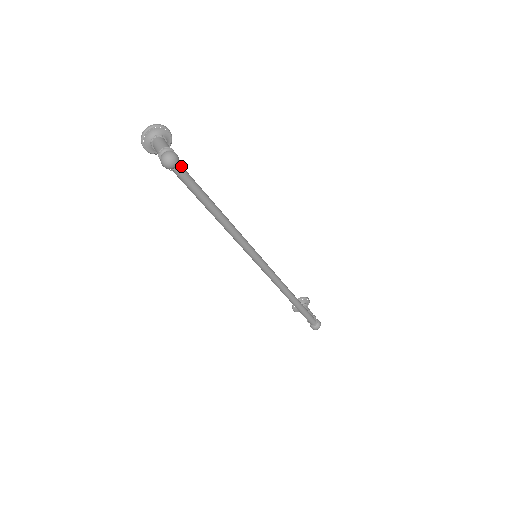
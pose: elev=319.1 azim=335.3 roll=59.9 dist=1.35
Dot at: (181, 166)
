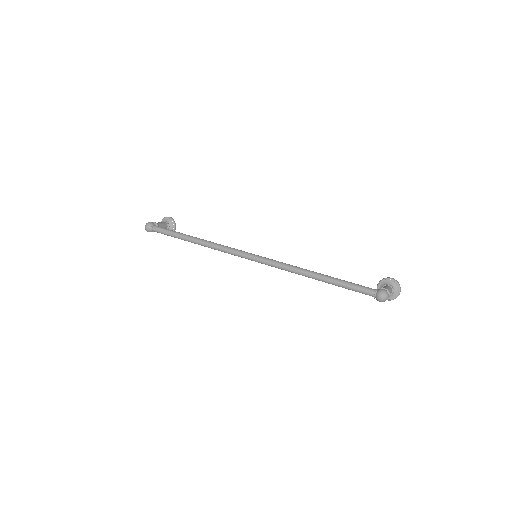
Dot at: (155, 226)
